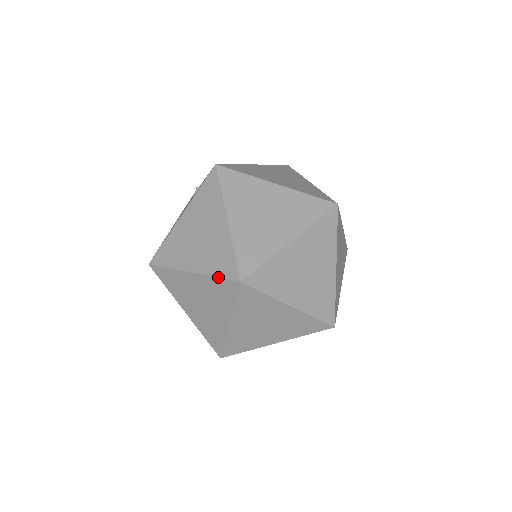
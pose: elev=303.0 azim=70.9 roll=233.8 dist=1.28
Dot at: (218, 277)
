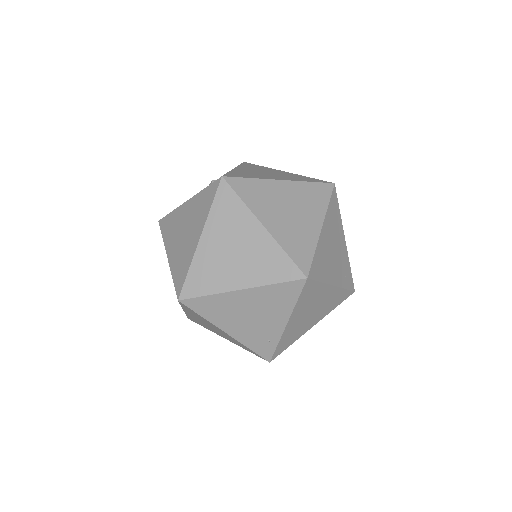
Dot at: (173, 281)
